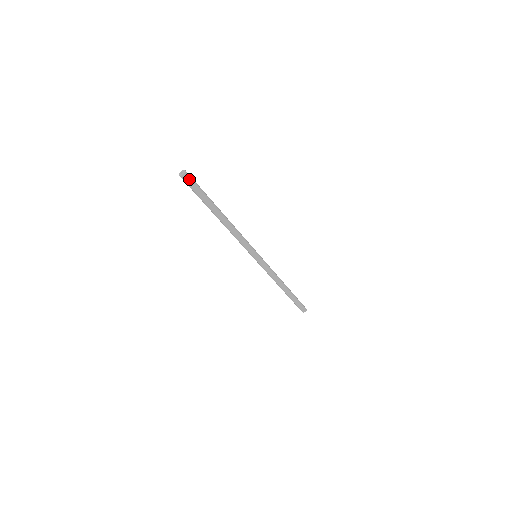
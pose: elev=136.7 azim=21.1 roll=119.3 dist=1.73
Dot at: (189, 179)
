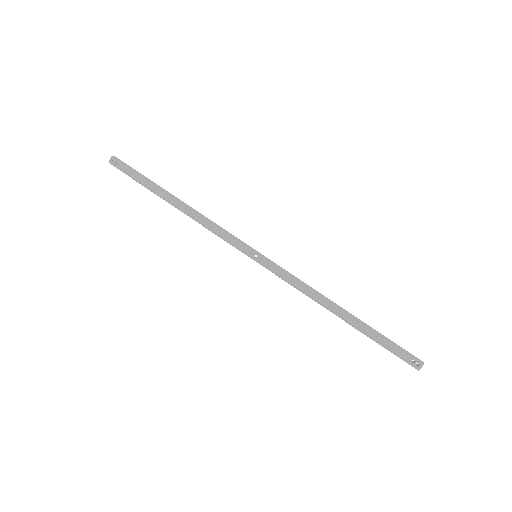
Dot at: (119, 163)
